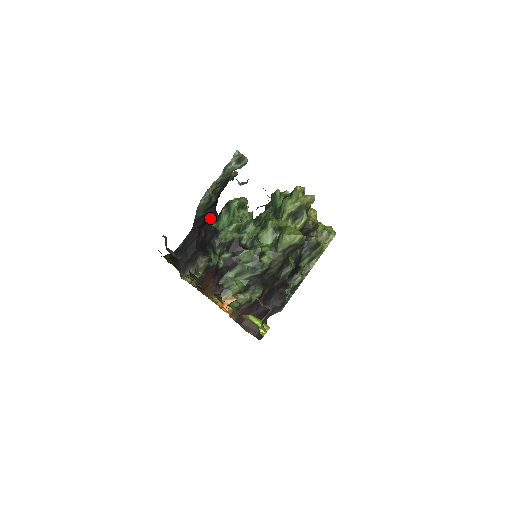
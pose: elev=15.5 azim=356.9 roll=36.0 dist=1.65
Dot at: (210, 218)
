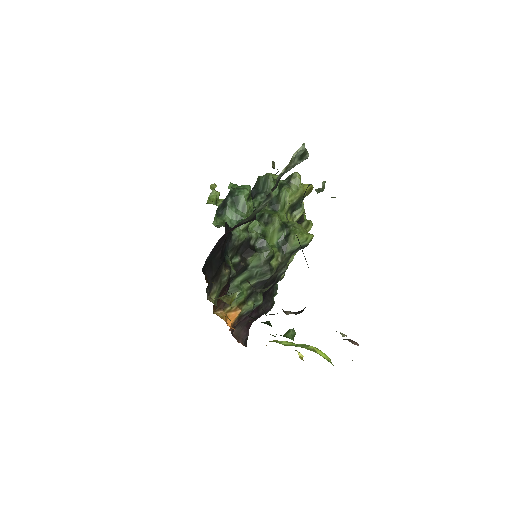
Dot at: occluded
